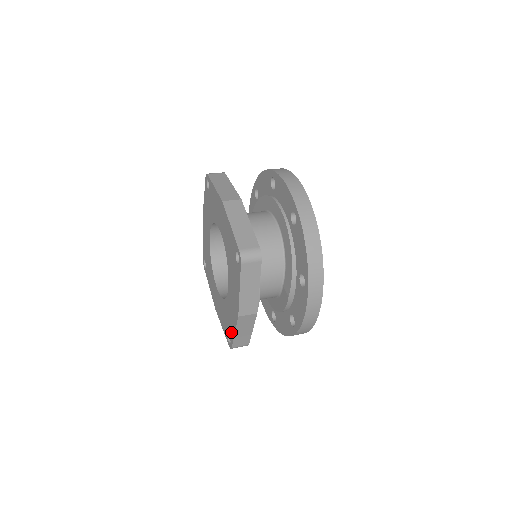
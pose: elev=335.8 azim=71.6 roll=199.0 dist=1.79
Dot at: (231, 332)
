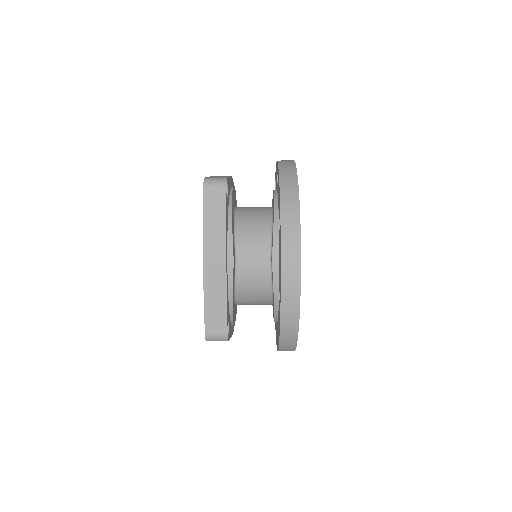
Dot at: occluded
